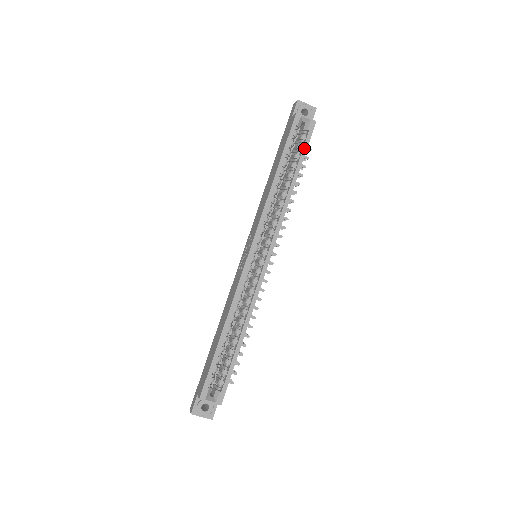
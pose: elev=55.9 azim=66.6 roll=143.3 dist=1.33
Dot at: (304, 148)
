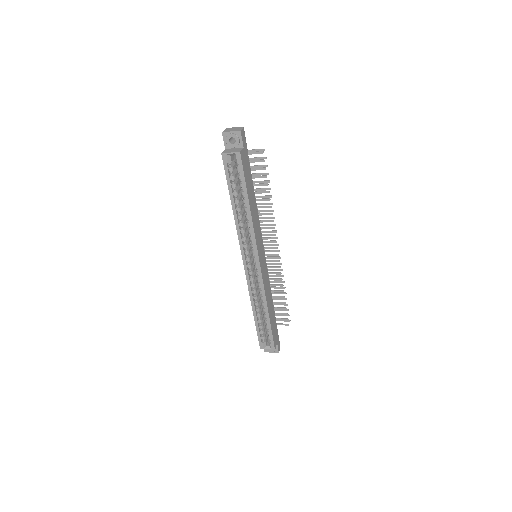
Dot at: (242, 178)
